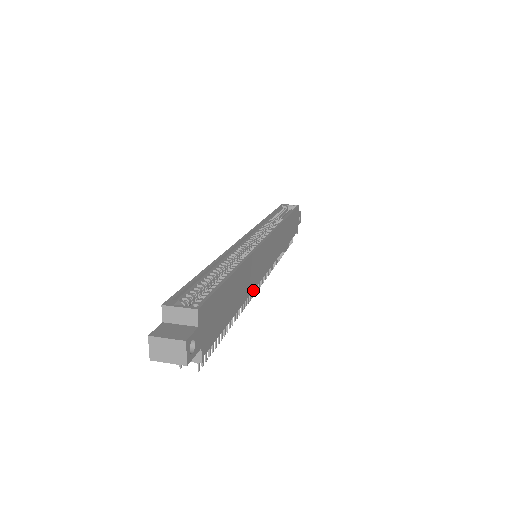
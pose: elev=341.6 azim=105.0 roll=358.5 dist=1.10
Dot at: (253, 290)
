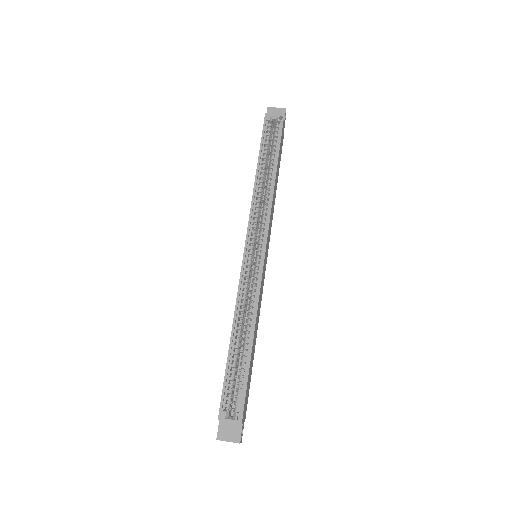
Dot at: occluded
